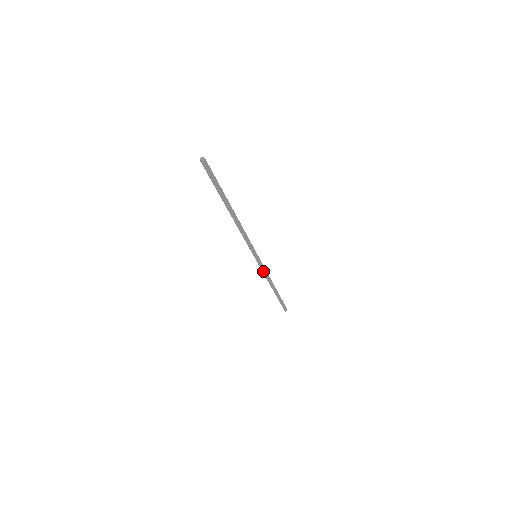
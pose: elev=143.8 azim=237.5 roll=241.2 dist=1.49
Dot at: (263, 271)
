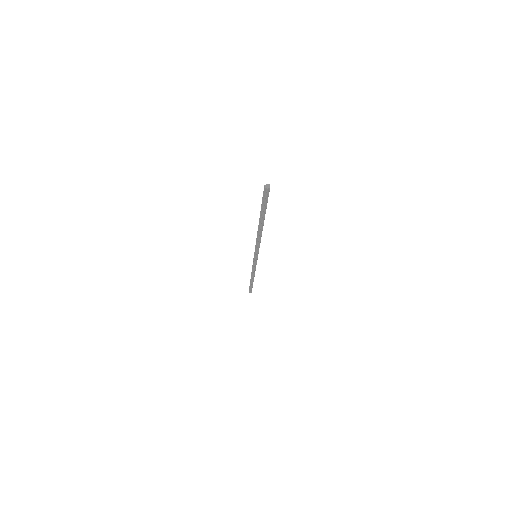
Dot at: (255, 267)
